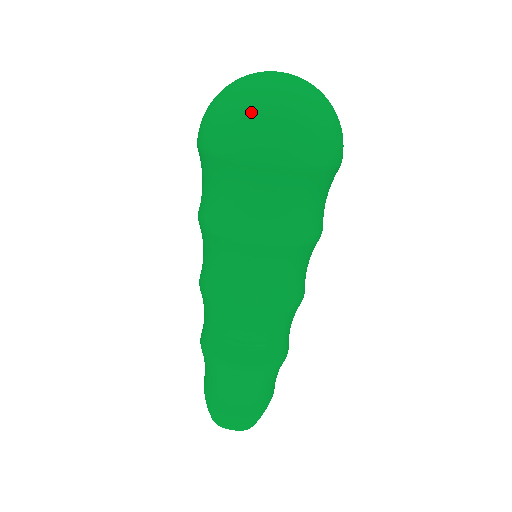
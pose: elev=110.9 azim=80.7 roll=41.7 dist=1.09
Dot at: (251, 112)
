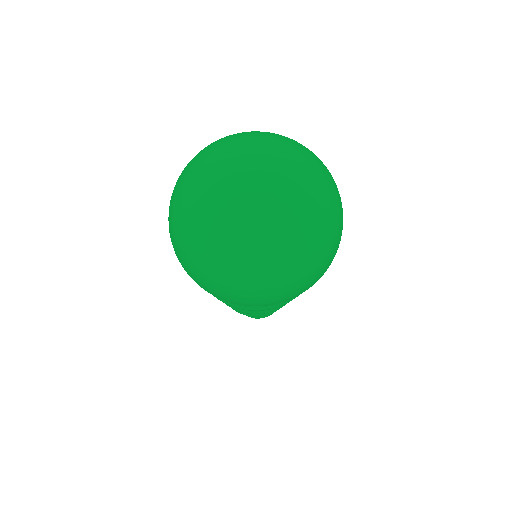
Dot at: (287, 279)
